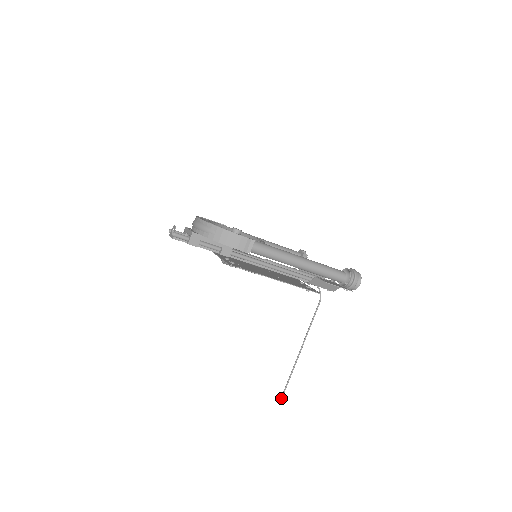
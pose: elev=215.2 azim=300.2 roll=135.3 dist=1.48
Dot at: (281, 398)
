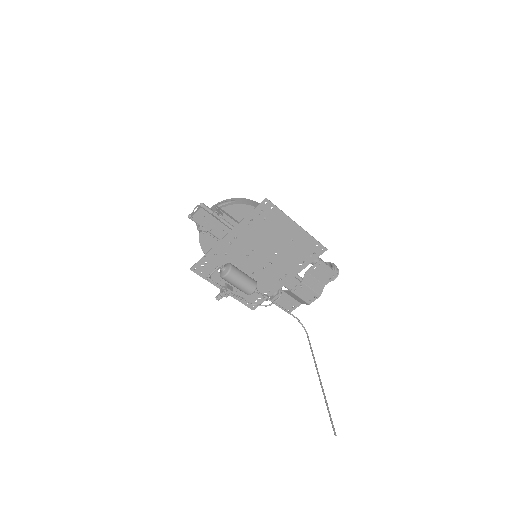
Dot at: (334, 429)
